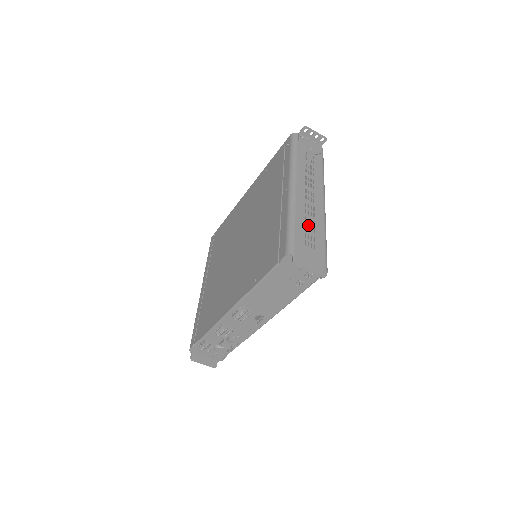
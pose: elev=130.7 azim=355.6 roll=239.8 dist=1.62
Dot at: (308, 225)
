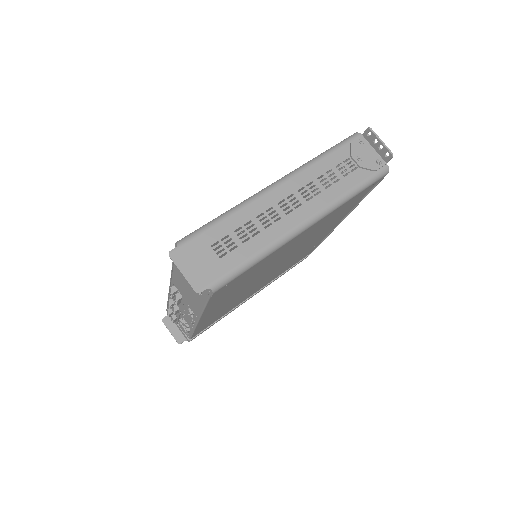
Dot at: (245, 231)
